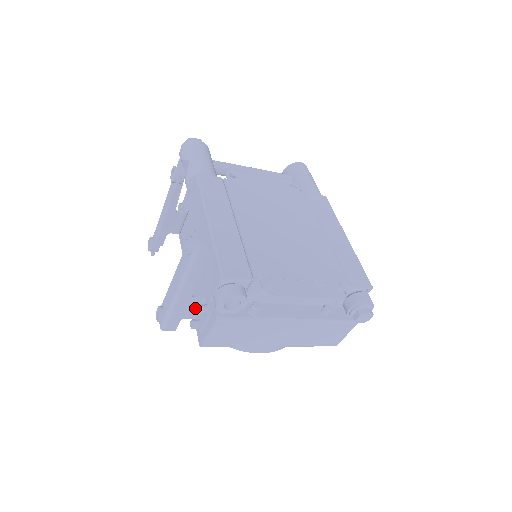
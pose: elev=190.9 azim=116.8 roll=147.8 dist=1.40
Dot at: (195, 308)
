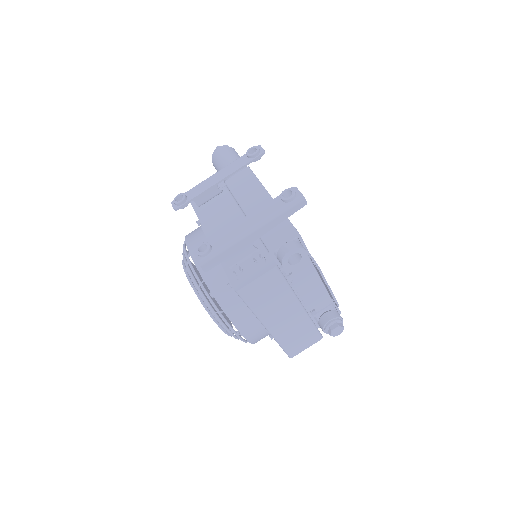
Dot at: (242, 256)
